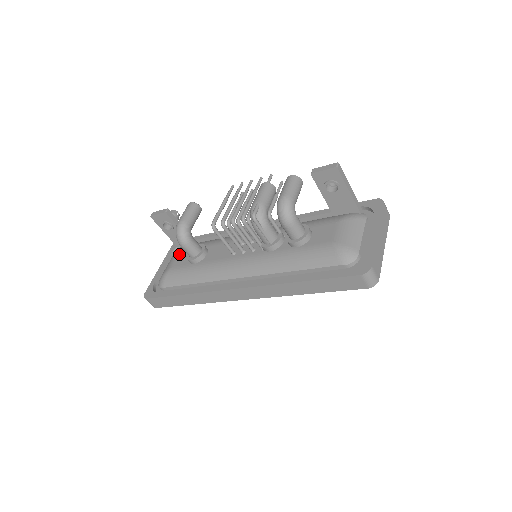
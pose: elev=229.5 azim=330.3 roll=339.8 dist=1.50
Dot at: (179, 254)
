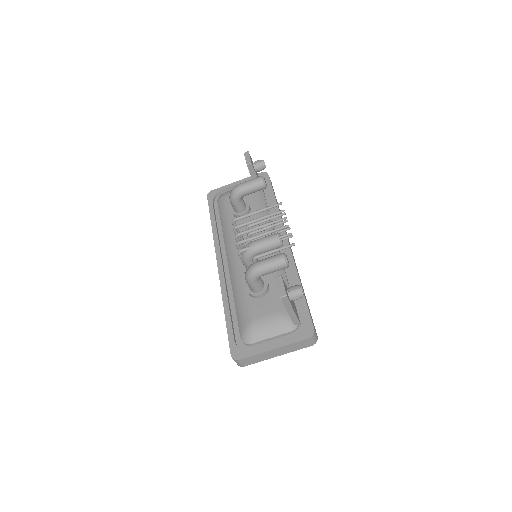
Dot at: occluded
